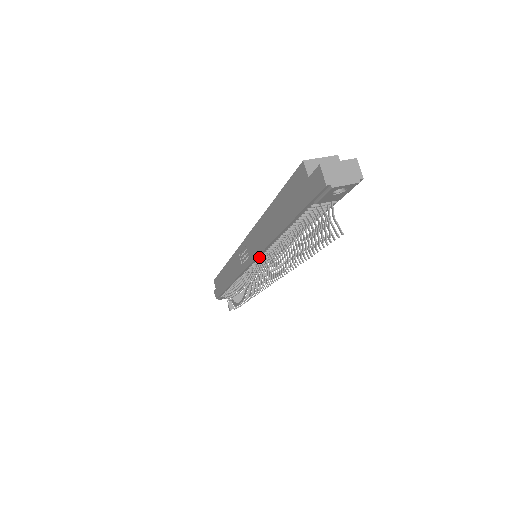
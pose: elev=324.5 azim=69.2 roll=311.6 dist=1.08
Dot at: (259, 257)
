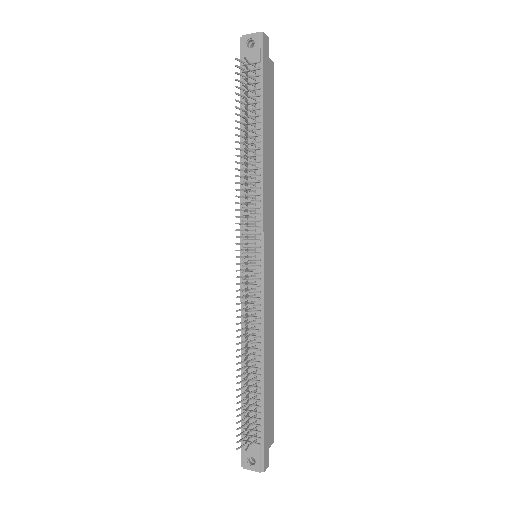
Dot at: (243, 214)
